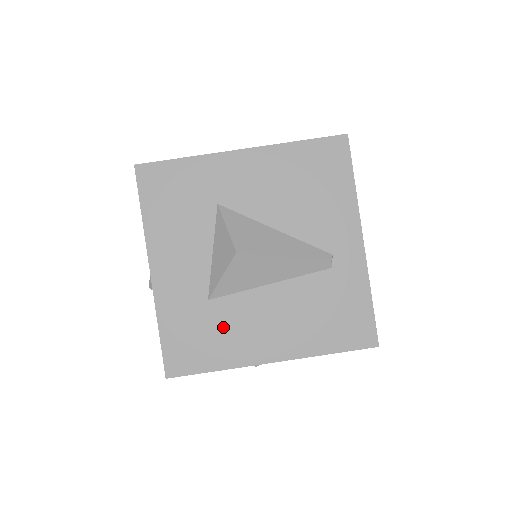
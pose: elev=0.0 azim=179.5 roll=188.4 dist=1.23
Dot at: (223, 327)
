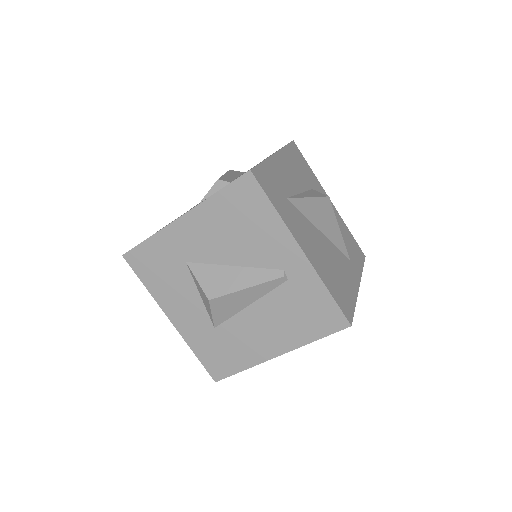
Dot at: (233, 342)
